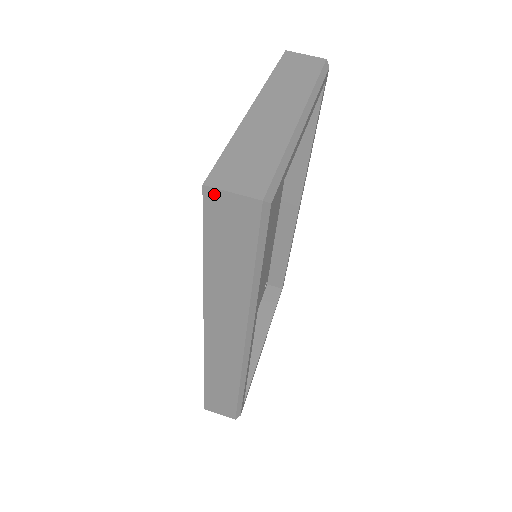
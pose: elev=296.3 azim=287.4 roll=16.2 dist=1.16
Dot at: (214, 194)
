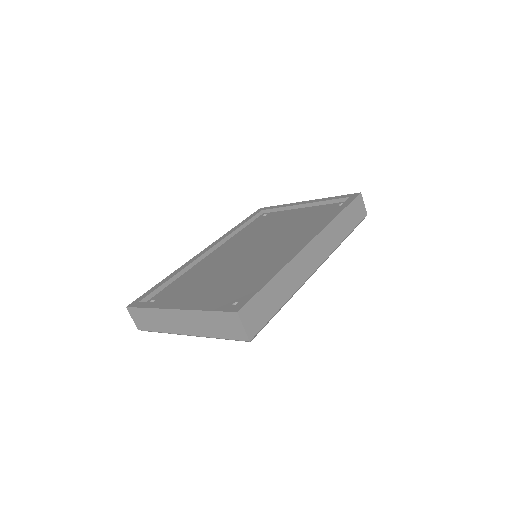
Dot at: occluded
